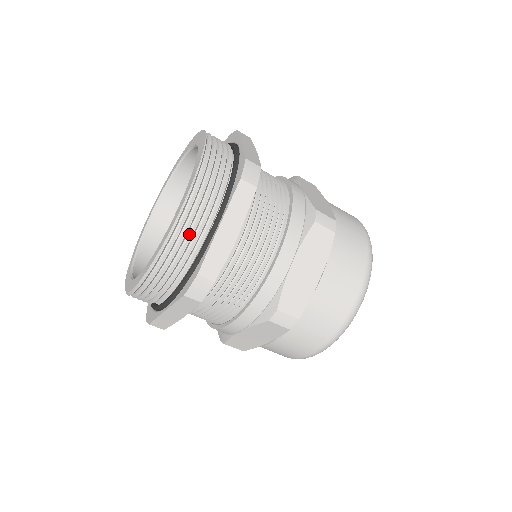
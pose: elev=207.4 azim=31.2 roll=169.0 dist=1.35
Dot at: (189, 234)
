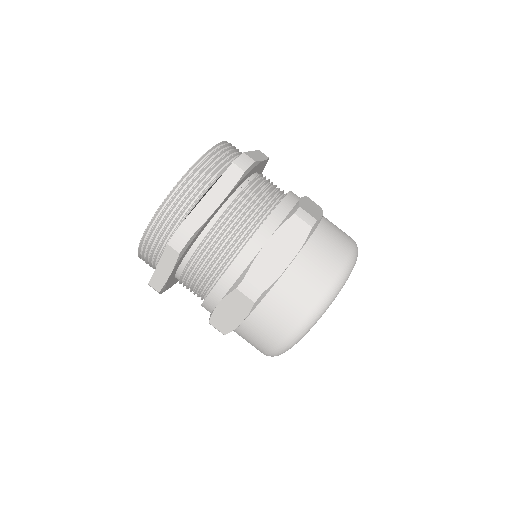
Dot at: (149, 256)
